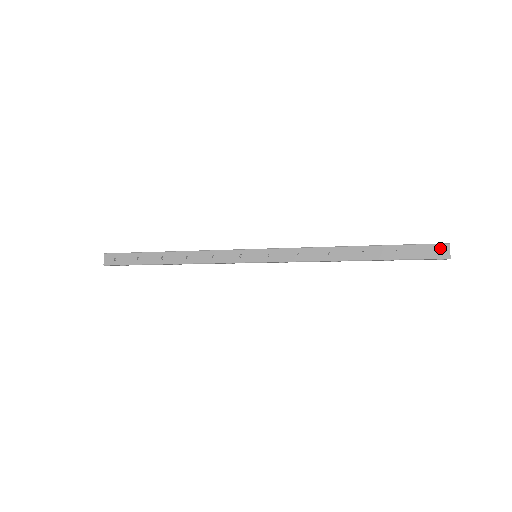
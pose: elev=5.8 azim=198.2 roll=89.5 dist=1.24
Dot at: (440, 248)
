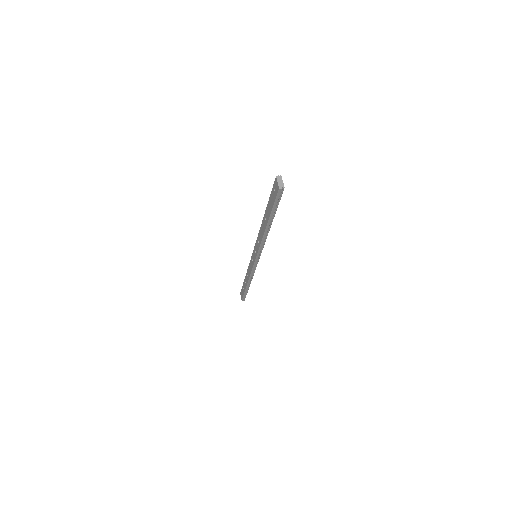
Dot at: (275, 184)
